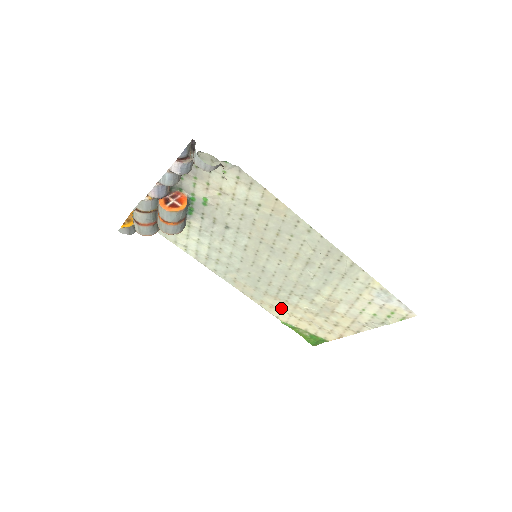
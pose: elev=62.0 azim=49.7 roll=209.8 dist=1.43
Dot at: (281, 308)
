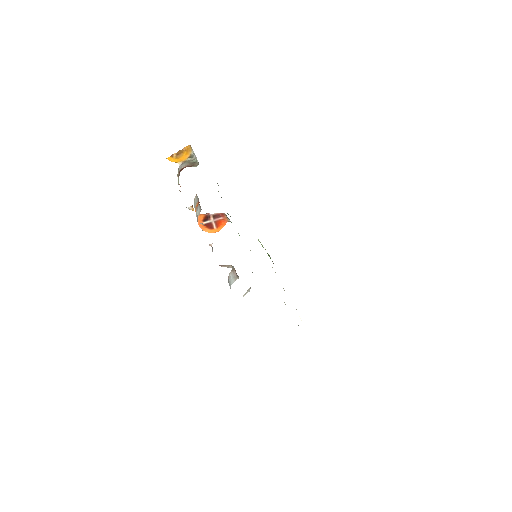
Dot at: occluded
